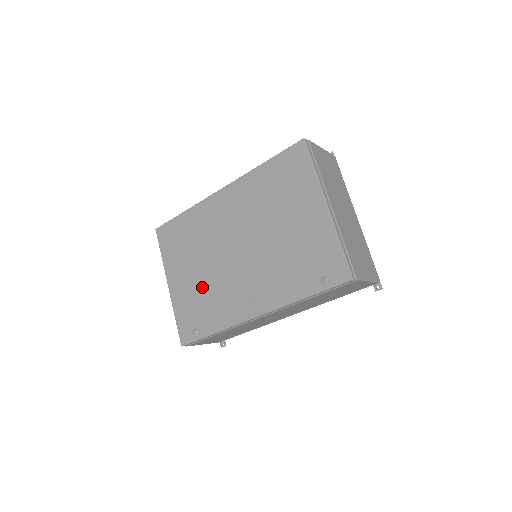
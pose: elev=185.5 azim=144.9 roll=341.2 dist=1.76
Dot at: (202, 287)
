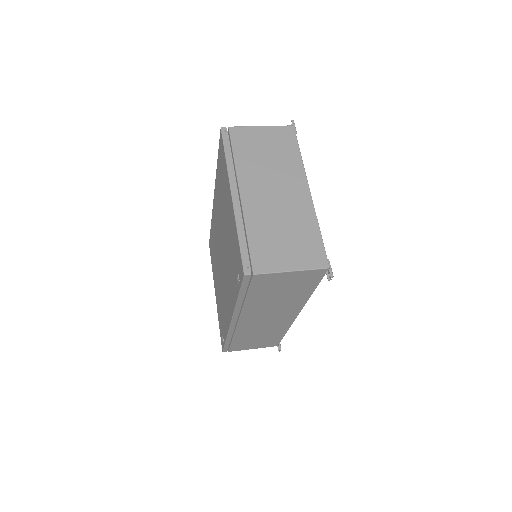
Dot at: (220, 294)
